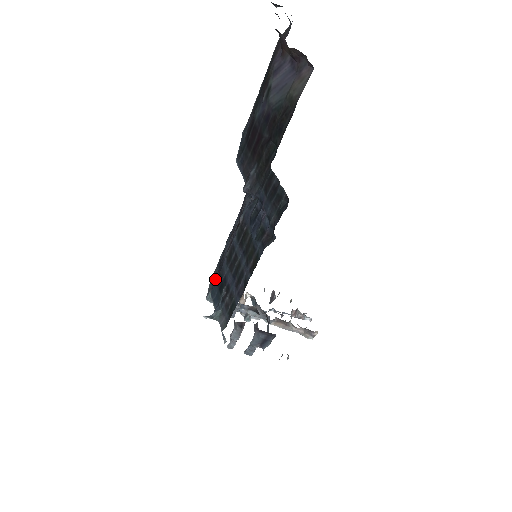
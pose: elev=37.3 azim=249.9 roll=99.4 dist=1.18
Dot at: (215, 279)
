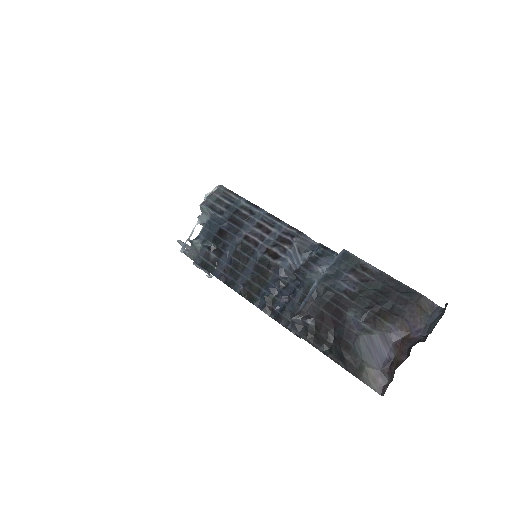
Dot at: (221, 222)
